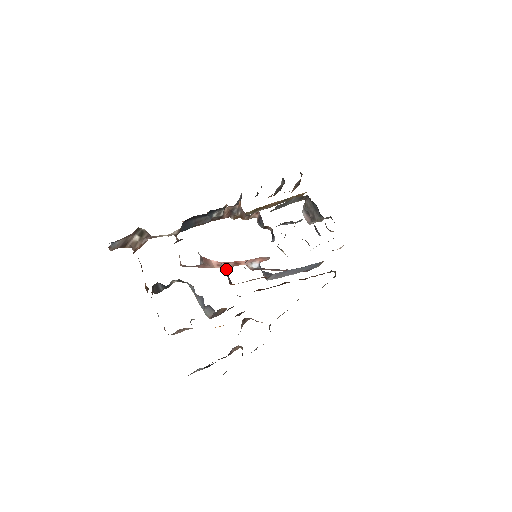
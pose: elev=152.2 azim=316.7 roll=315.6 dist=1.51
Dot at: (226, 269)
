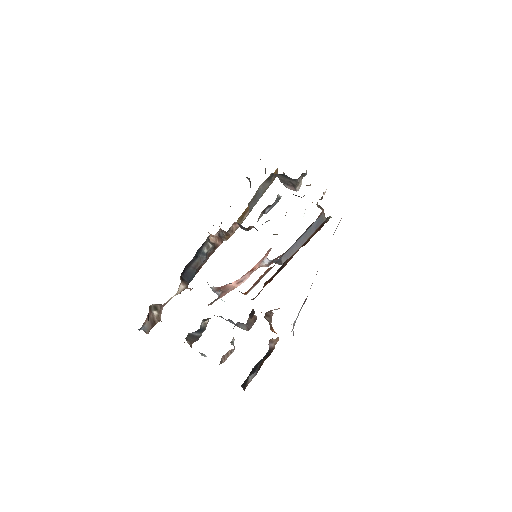
Dot at: occluded
